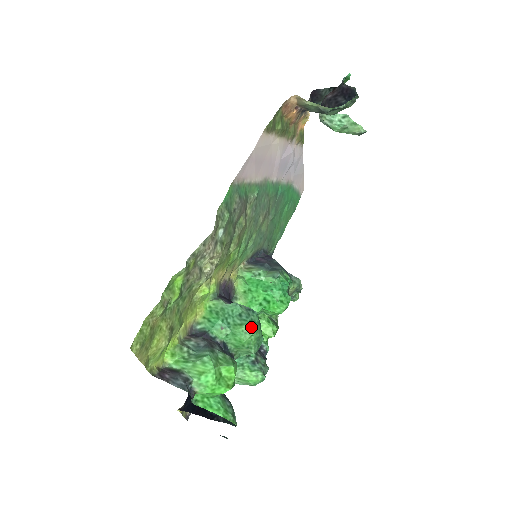
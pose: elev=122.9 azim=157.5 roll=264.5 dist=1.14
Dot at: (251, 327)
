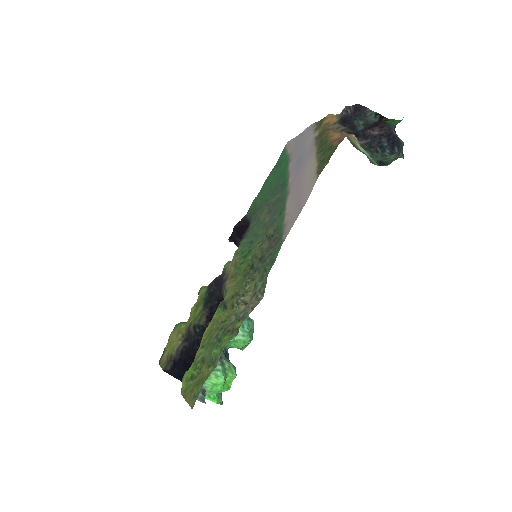
Dot at: (250, 338)
